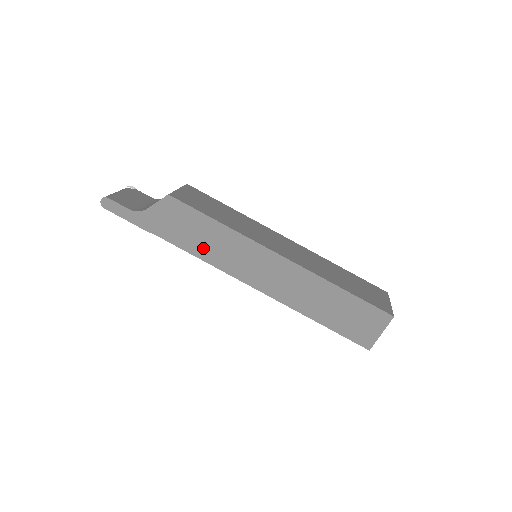
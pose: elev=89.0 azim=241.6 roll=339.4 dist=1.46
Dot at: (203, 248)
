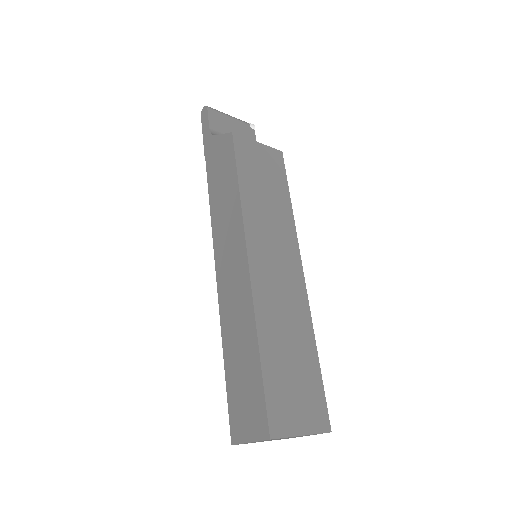
Dot at: (217, 202)
